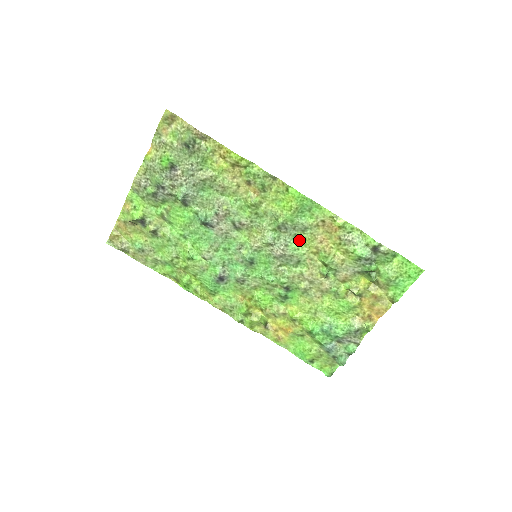
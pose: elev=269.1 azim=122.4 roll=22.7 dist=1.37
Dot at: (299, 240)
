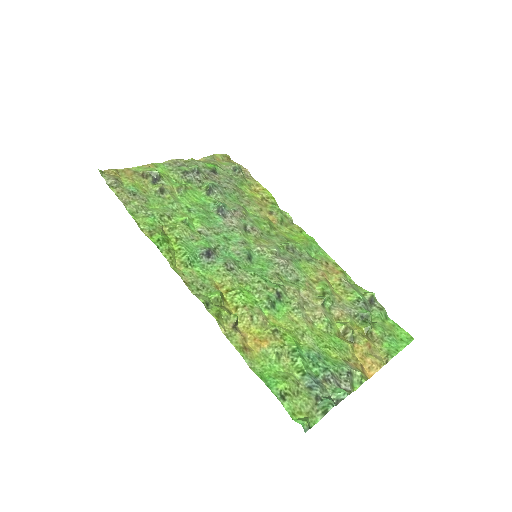
Dot at: (302, 265)
